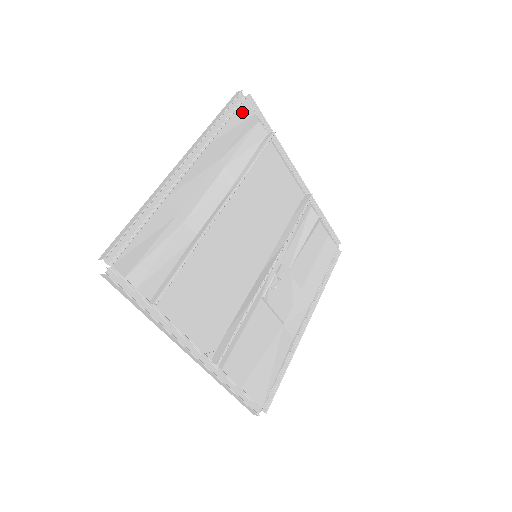
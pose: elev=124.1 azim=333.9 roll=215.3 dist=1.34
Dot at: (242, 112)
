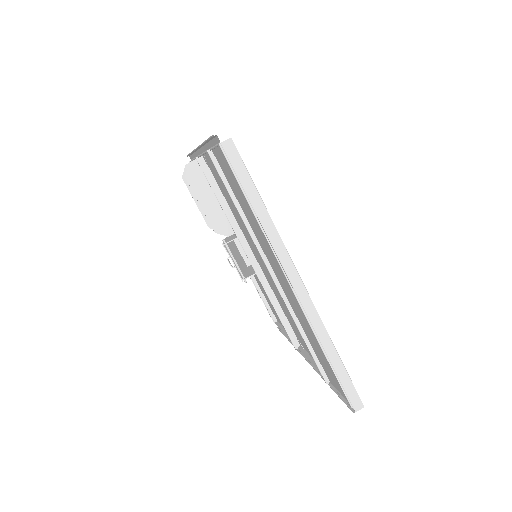
Dot at: occluded
